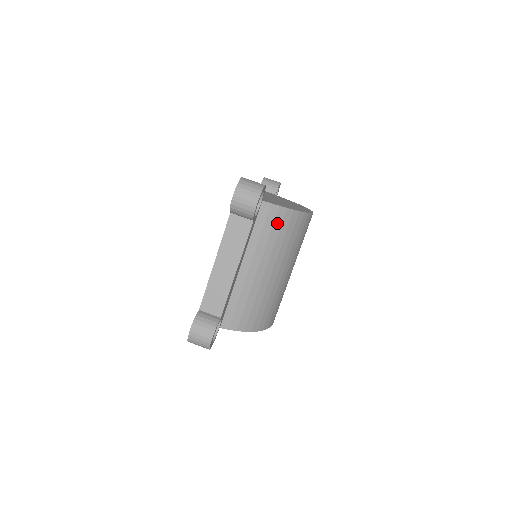
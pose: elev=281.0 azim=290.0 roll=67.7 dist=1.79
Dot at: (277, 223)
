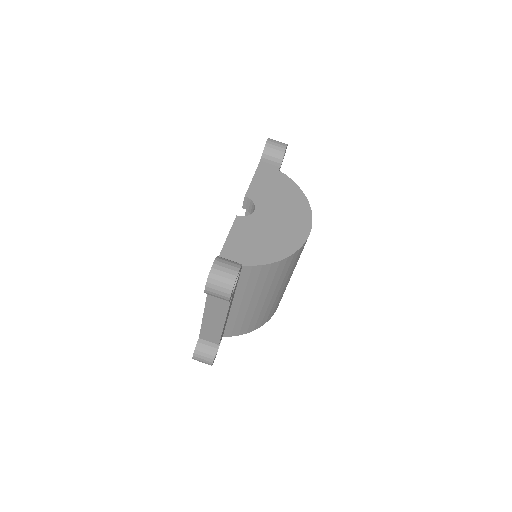
Dot at: (262, 275)
